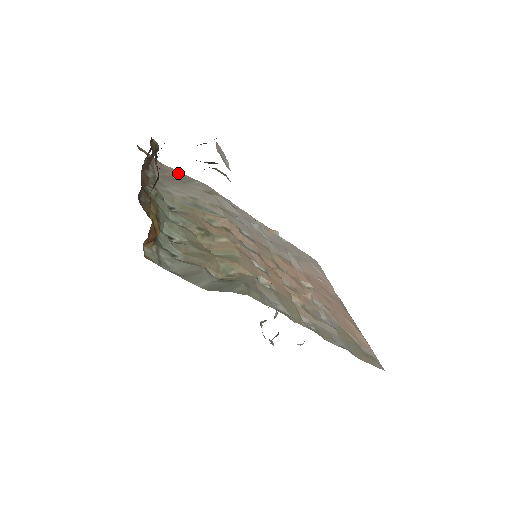
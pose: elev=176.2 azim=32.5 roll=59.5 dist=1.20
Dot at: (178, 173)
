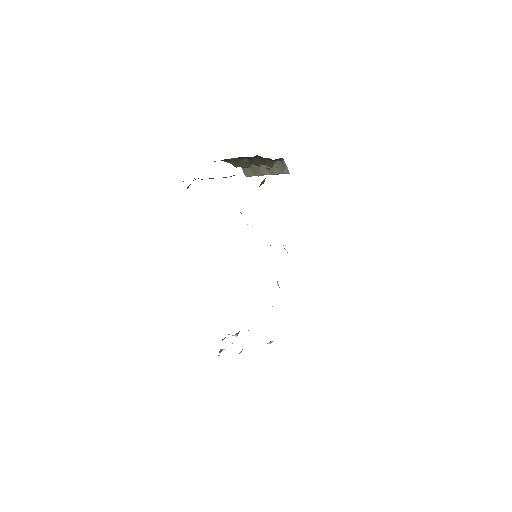
Dot at: occluded
